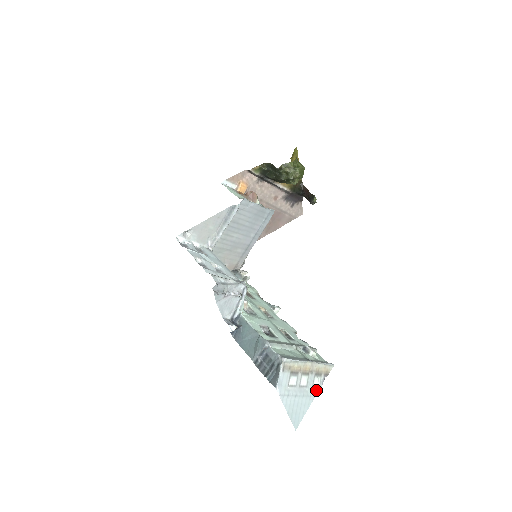
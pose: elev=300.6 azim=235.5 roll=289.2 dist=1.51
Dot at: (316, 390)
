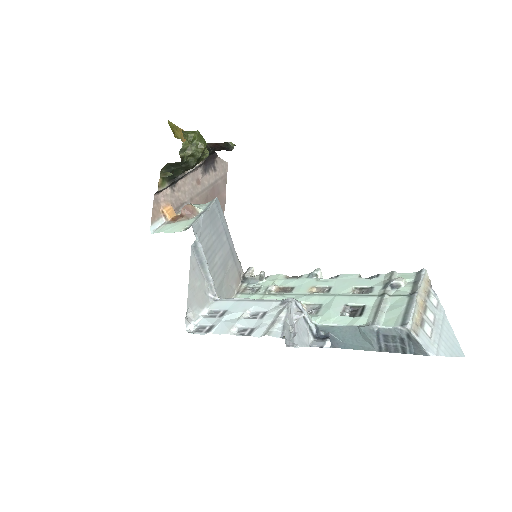
Dot at: (439, 307)
